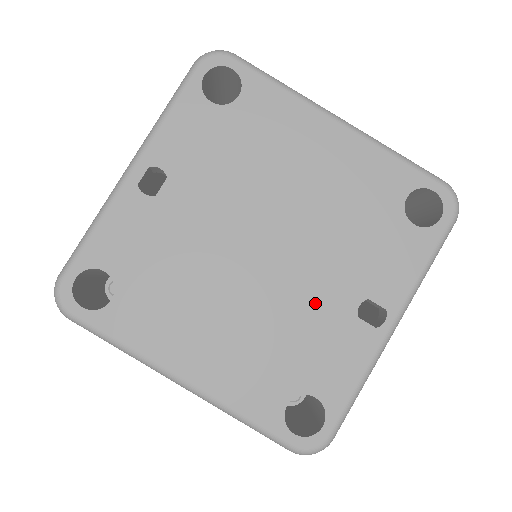
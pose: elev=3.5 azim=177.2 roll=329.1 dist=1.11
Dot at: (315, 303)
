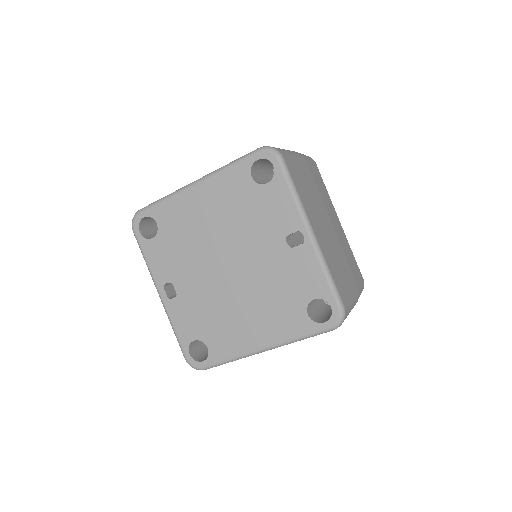
Dot at: (270, 263)
